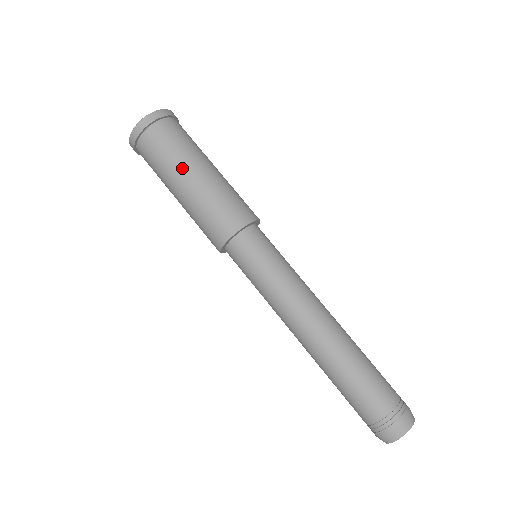
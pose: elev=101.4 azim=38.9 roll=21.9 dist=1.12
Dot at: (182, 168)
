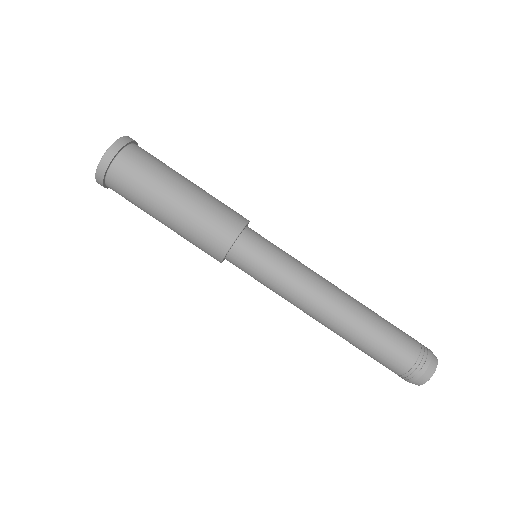
Dot at: (174, 178)
